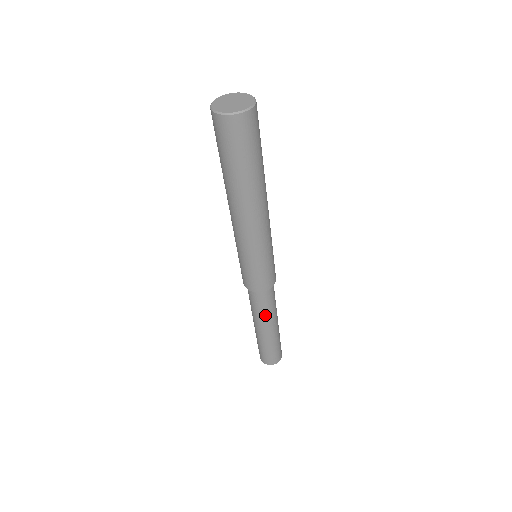
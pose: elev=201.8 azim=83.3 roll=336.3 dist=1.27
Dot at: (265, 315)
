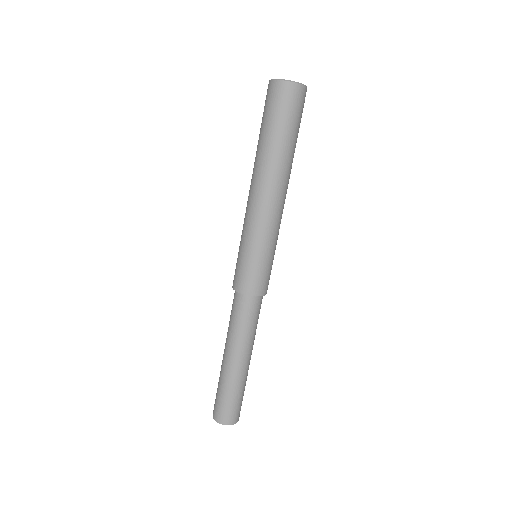
Dot at: (245, 335)
